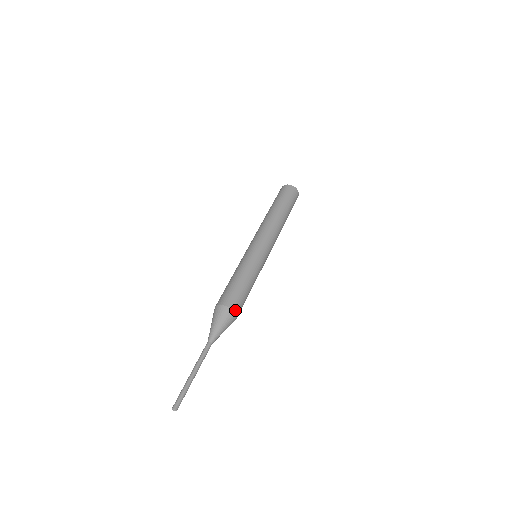
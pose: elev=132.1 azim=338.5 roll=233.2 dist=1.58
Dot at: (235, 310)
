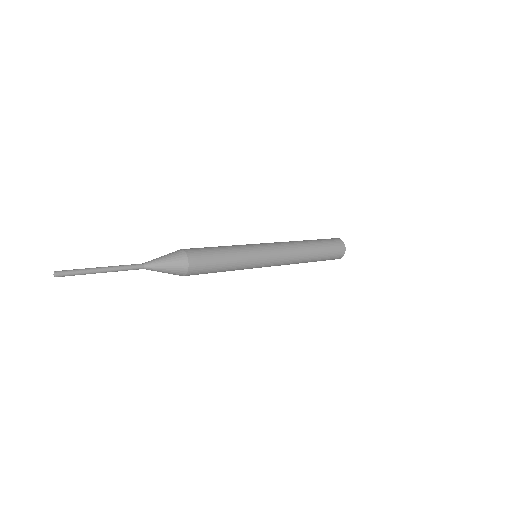
Dot at: (189, 254)
